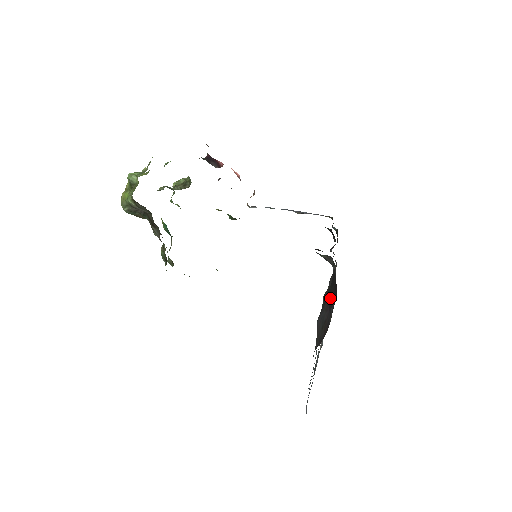
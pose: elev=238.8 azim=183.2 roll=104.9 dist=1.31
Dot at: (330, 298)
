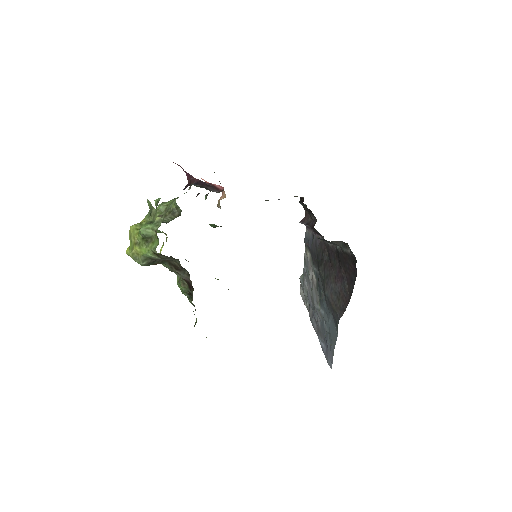
Dot at: (336, 272)
